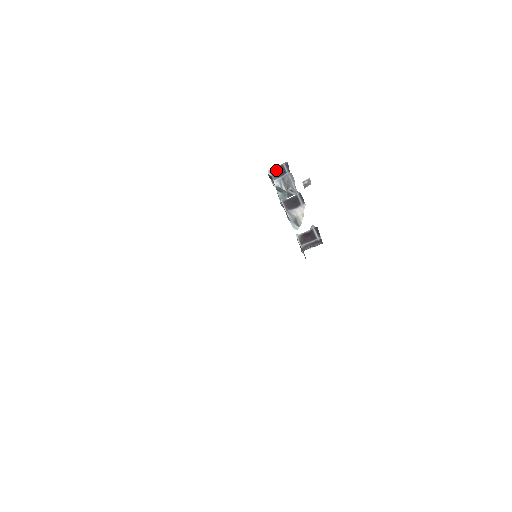
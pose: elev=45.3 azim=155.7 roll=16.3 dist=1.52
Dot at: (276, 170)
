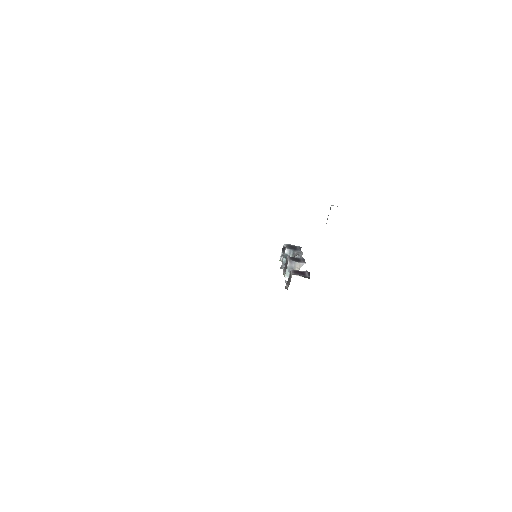
Dot at: (291, 246)
